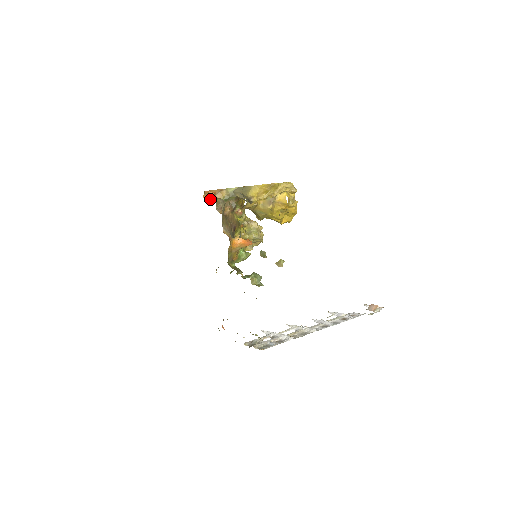
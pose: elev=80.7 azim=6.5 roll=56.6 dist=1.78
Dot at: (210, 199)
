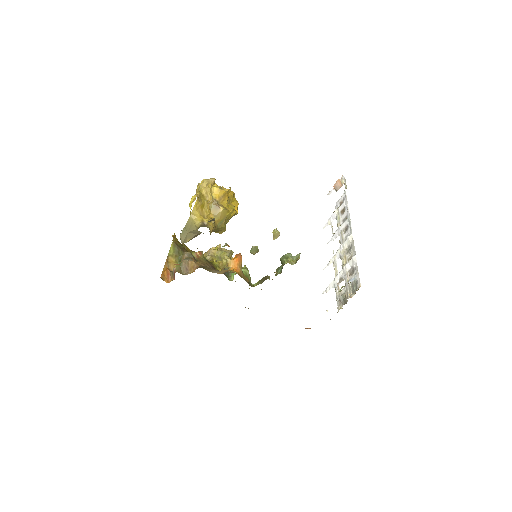
Dot at: (172, 276)
